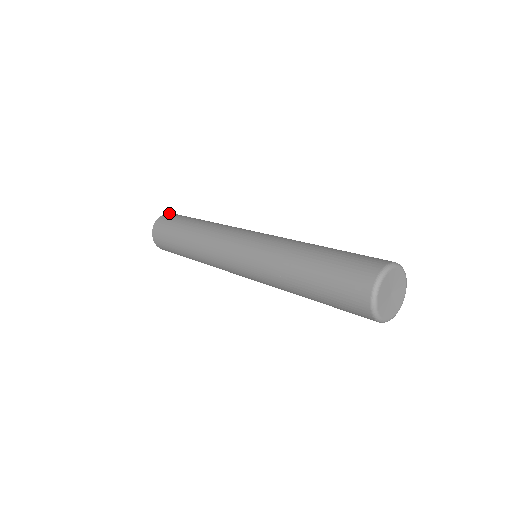
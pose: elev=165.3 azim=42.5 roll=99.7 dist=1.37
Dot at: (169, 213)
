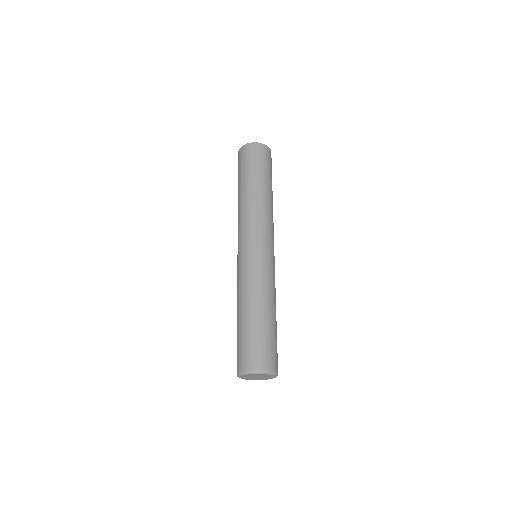
Dot at: (246, 146)
